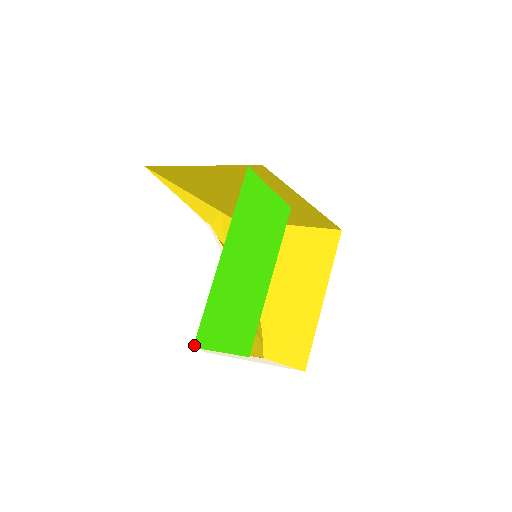
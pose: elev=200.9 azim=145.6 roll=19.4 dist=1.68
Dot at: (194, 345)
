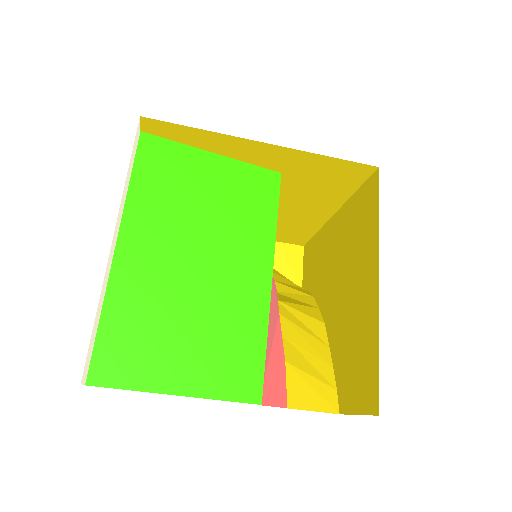
Dot at: (88, 382)
